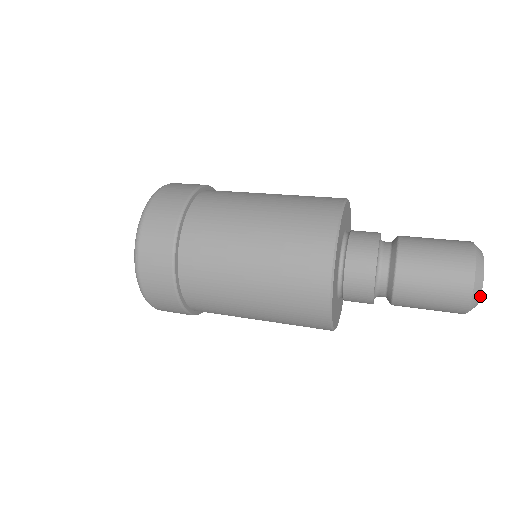
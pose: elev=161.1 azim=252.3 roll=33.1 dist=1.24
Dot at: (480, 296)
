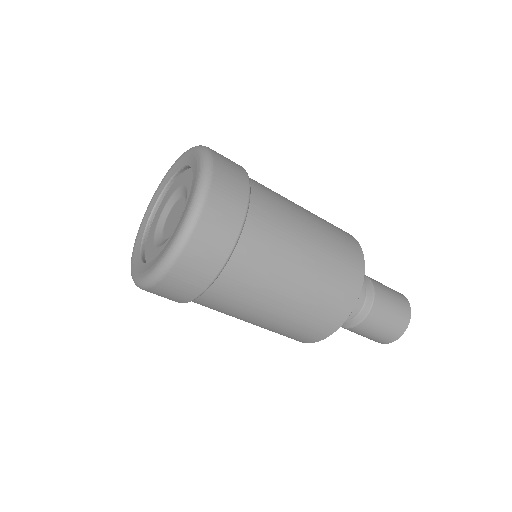
Dot at: occluded
